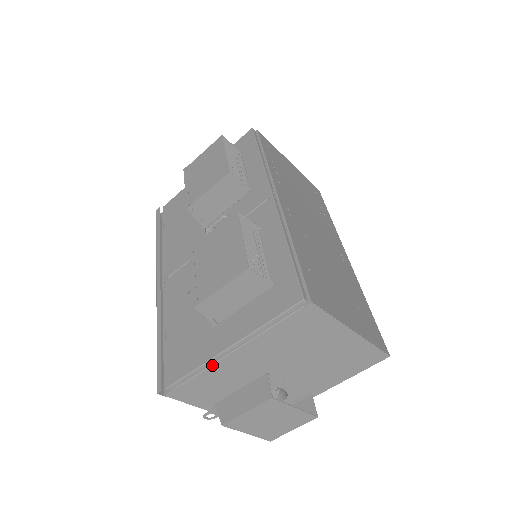
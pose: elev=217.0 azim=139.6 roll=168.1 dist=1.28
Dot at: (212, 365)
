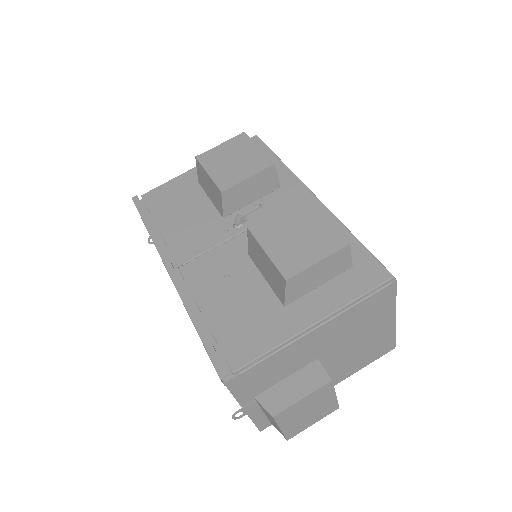
Dot at: (289, 344)
